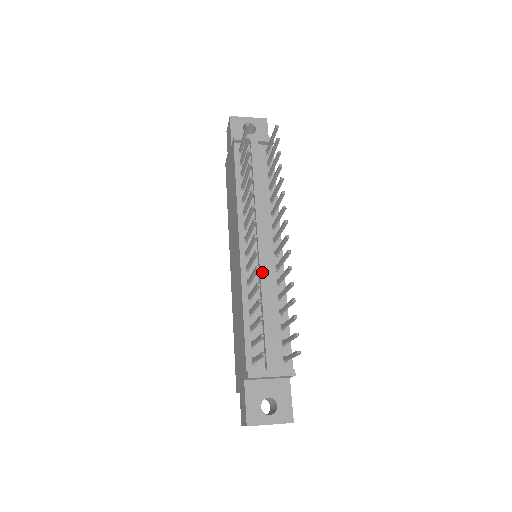
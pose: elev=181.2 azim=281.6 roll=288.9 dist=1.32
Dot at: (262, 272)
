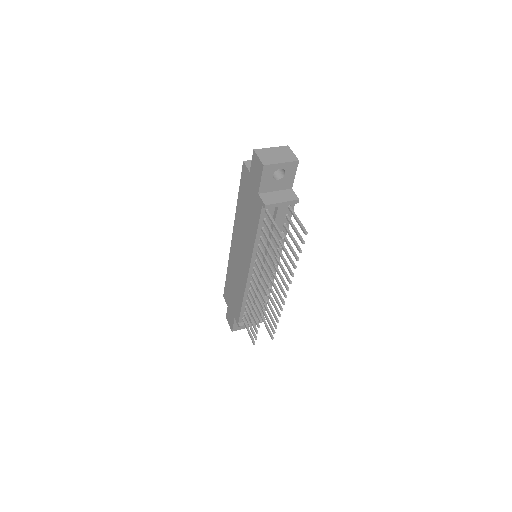
Dot at: (260, 286)
